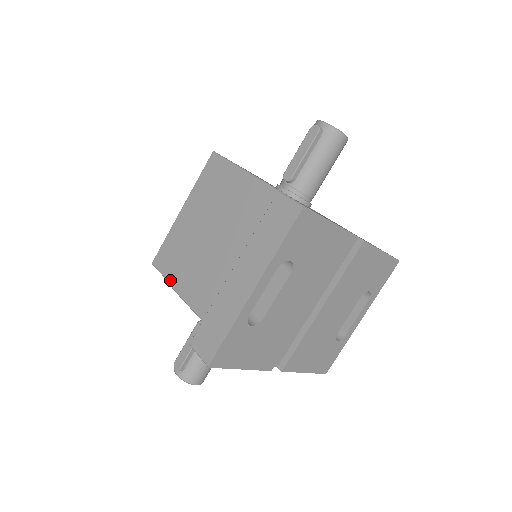
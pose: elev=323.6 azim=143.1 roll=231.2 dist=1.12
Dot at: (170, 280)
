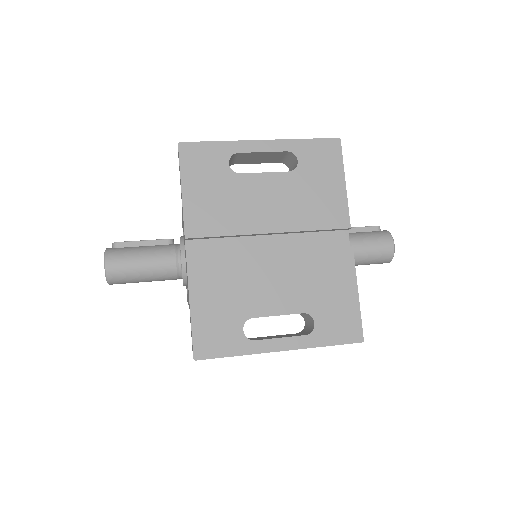
Dot at: occluded
